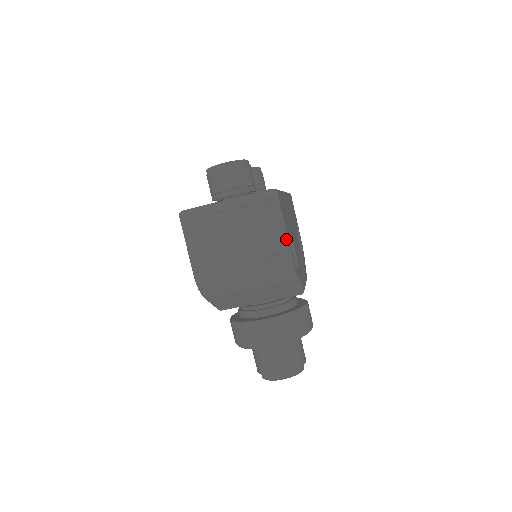
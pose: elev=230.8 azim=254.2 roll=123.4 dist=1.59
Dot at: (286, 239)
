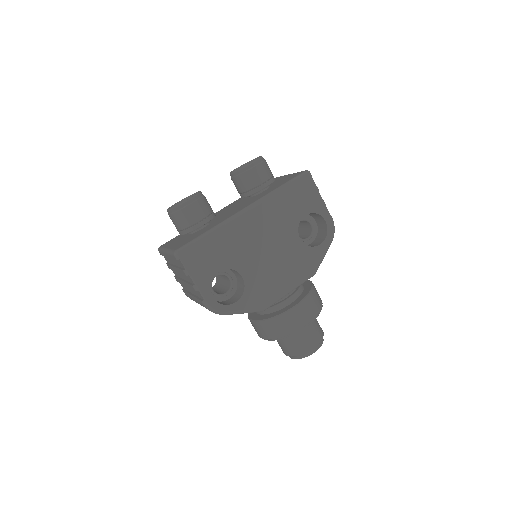
Dot at: (197, 290)
